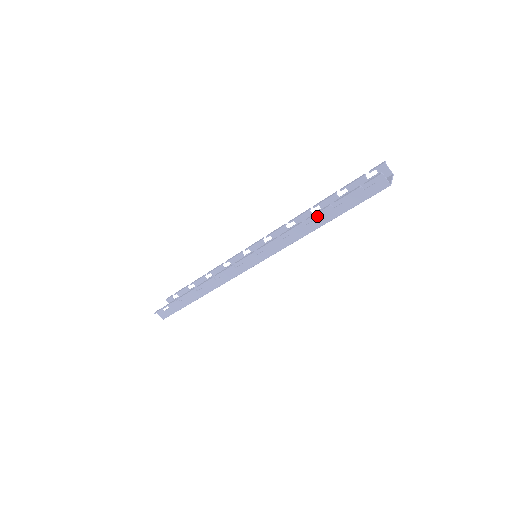
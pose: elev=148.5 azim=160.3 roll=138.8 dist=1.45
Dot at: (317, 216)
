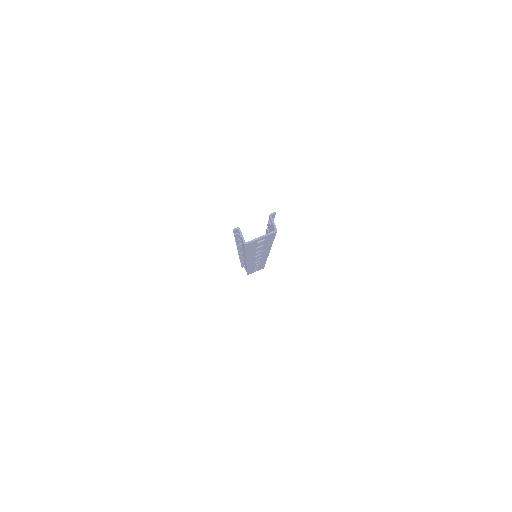
Dot at: occluded
